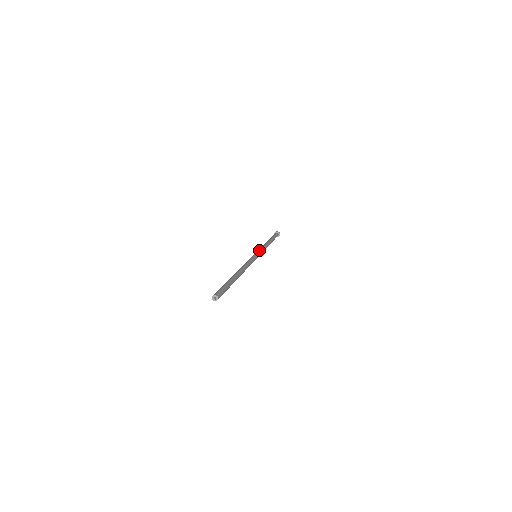
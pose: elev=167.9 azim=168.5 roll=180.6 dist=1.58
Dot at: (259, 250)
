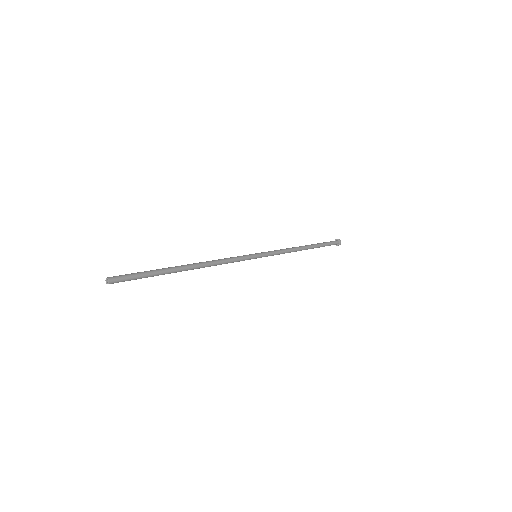
Dot at: (267, 252)
